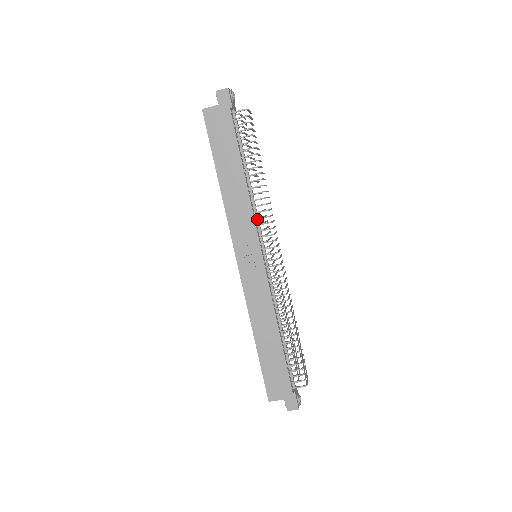
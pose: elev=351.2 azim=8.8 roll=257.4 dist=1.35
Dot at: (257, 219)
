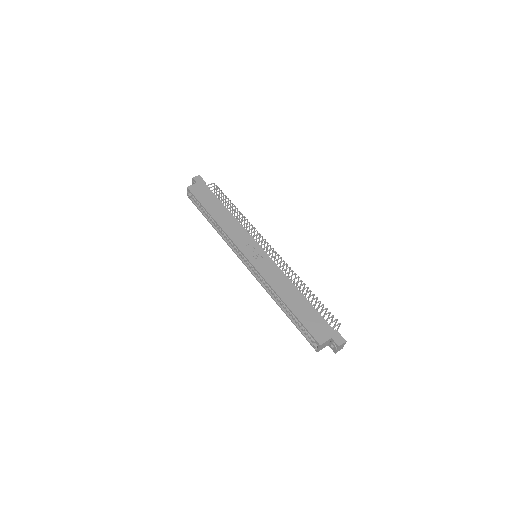
Dot at: (247, 231)
